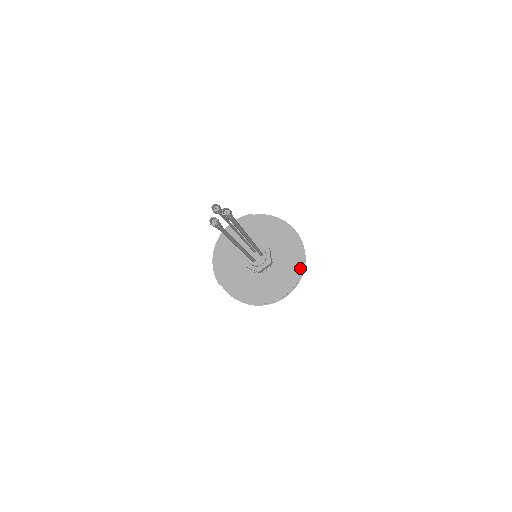
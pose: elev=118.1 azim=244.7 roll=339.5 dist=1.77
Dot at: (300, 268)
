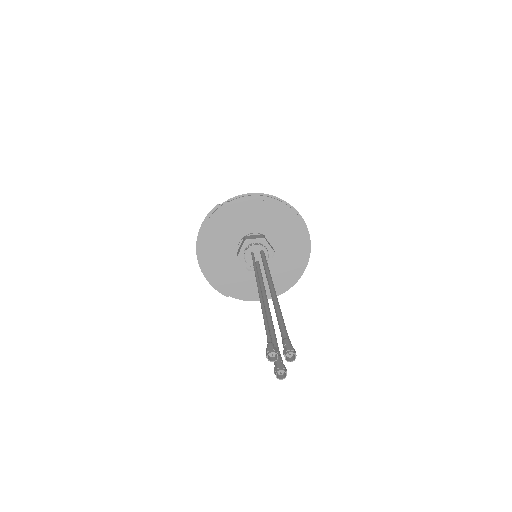
Dot at: (304, 236)
